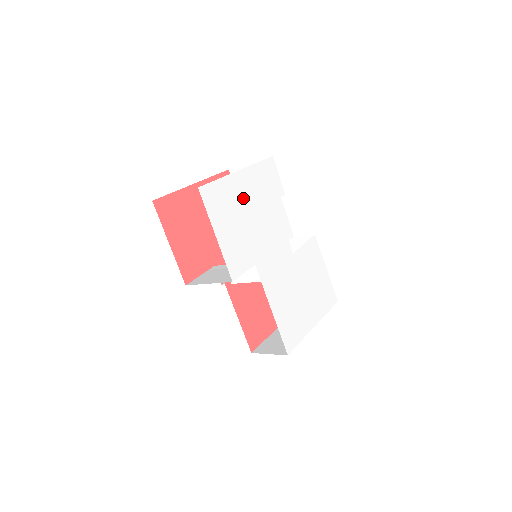
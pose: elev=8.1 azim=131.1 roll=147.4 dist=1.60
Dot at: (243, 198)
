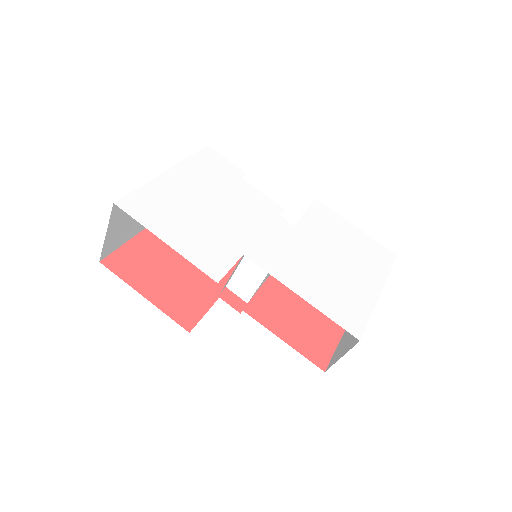
Dot at: (187, 194)
